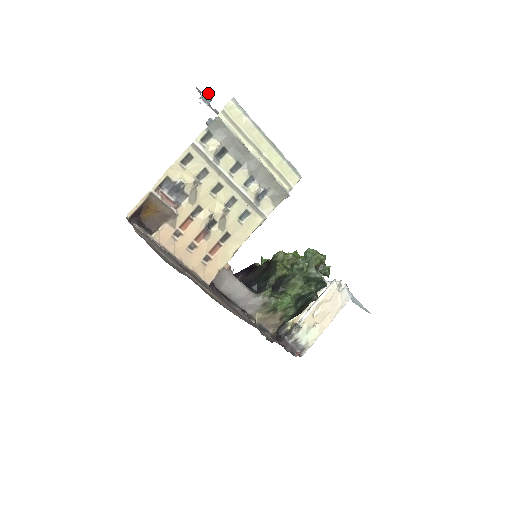
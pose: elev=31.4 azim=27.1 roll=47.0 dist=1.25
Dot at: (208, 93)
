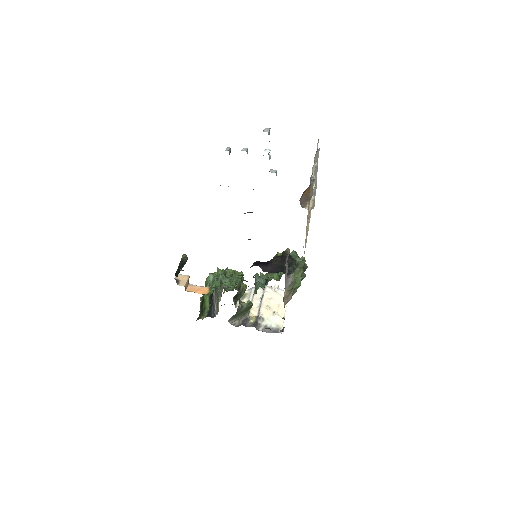
Dot at: occluded
